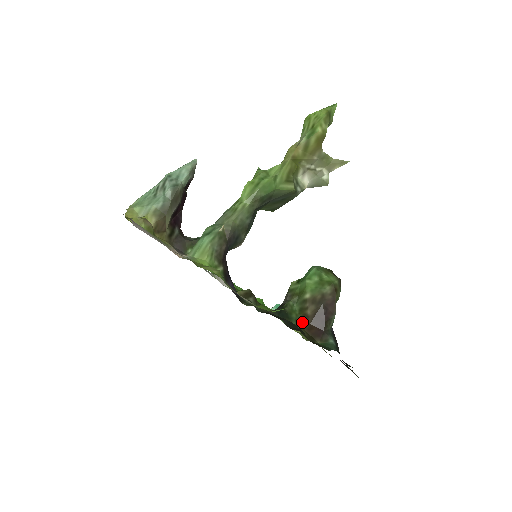
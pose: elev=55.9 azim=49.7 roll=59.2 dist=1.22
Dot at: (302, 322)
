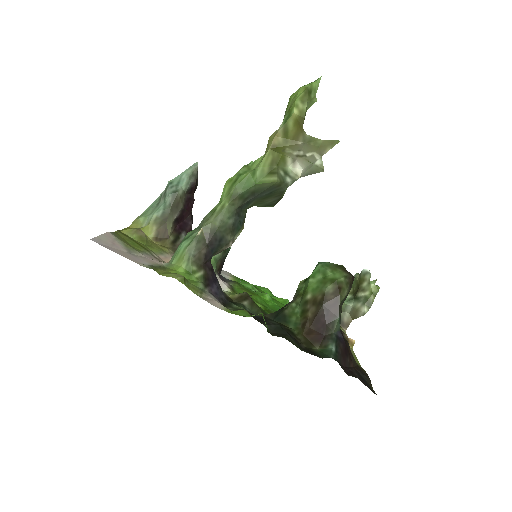
Dot at: (301, 326)
